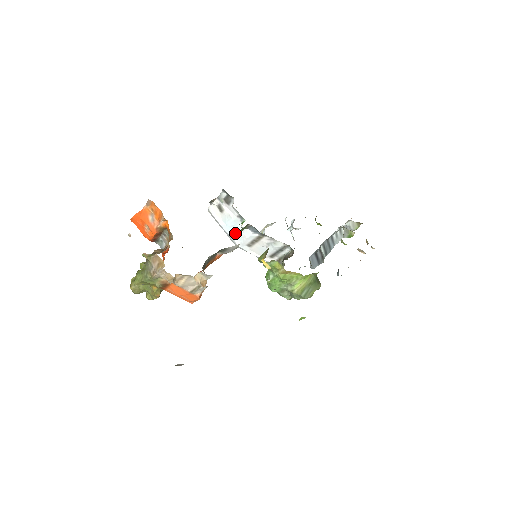
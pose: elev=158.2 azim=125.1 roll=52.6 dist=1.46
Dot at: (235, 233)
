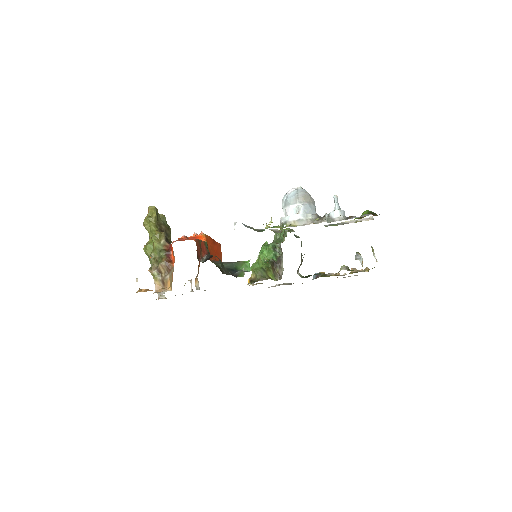
Dot at: occluded
